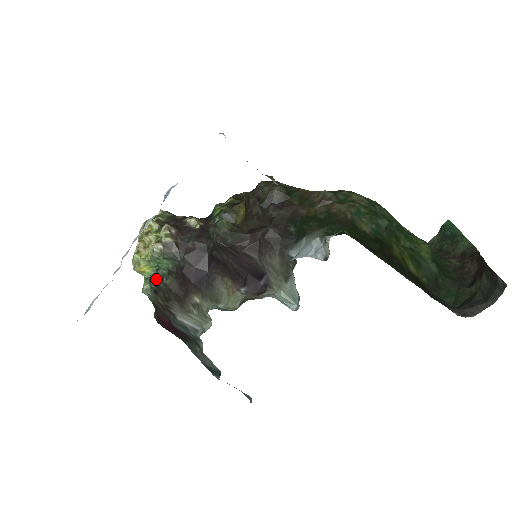
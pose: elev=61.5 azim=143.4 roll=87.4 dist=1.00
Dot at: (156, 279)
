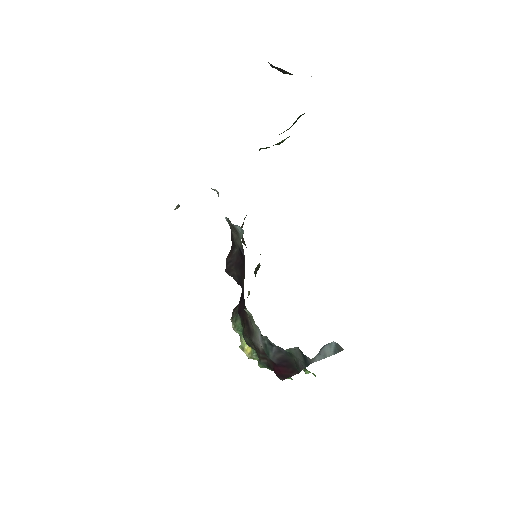
Dot at: occluded
